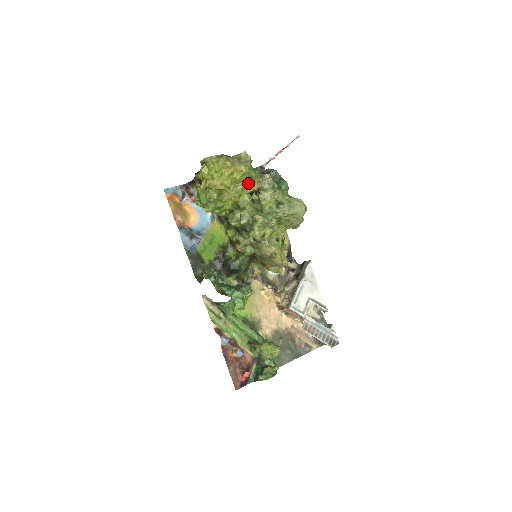
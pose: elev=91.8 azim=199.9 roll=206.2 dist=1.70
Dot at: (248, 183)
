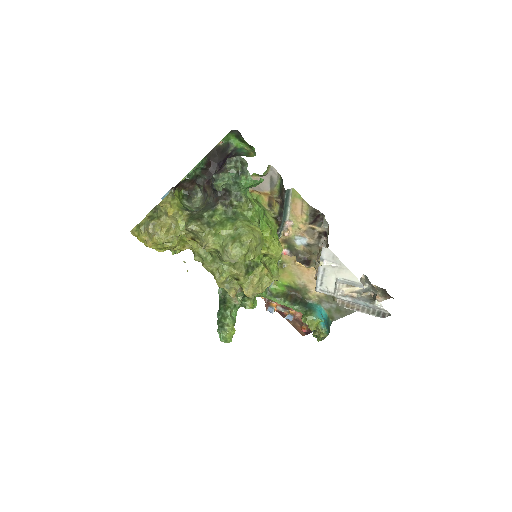
Dot at: (174, 246)
